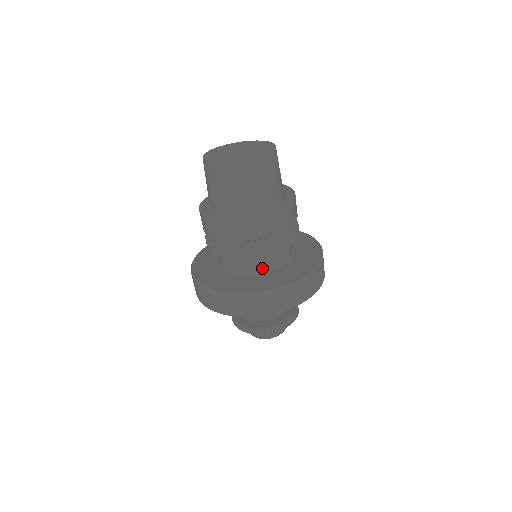
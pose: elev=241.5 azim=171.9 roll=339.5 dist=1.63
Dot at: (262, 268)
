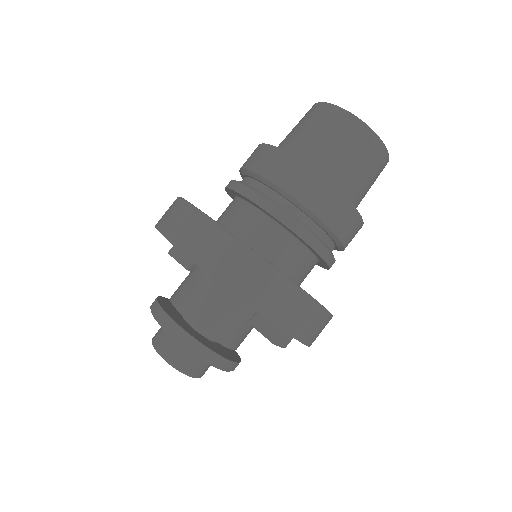
Dot at: (234, 226)
